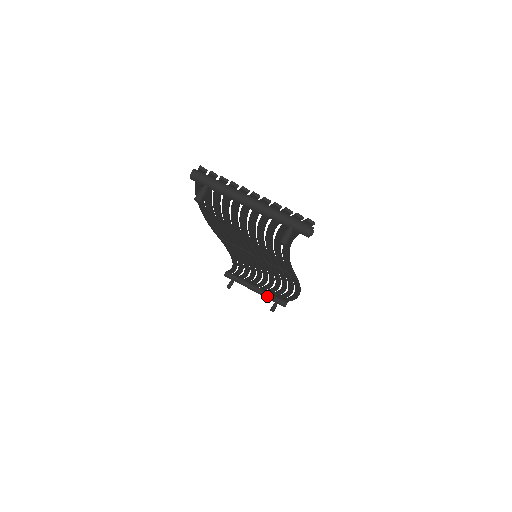
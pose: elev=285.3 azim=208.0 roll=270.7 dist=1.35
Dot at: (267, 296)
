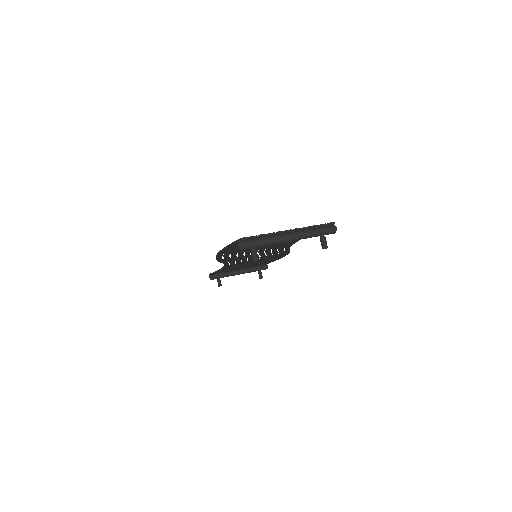
Dot at: (251, 271)
